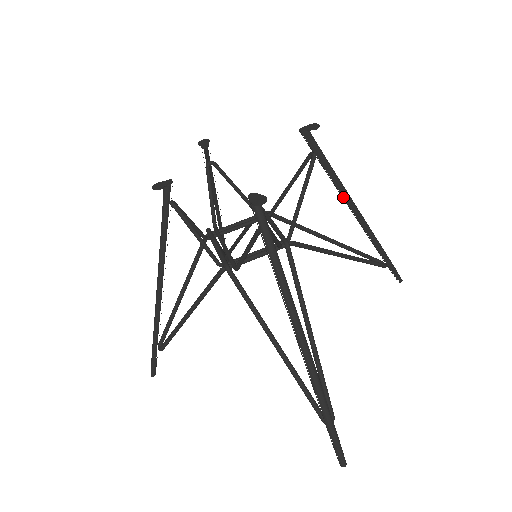
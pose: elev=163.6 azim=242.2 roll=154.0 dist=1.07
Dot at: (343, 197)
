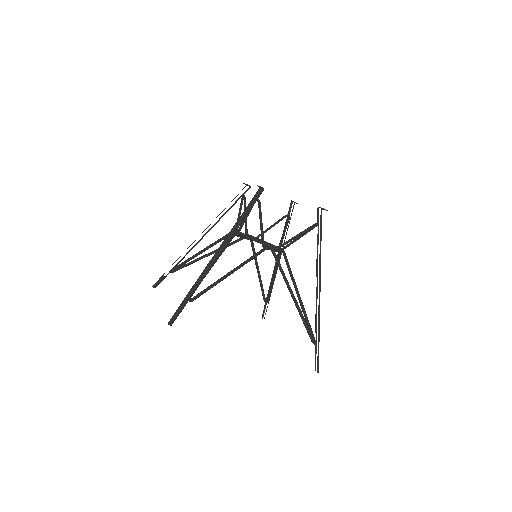
Dot at: occluded
